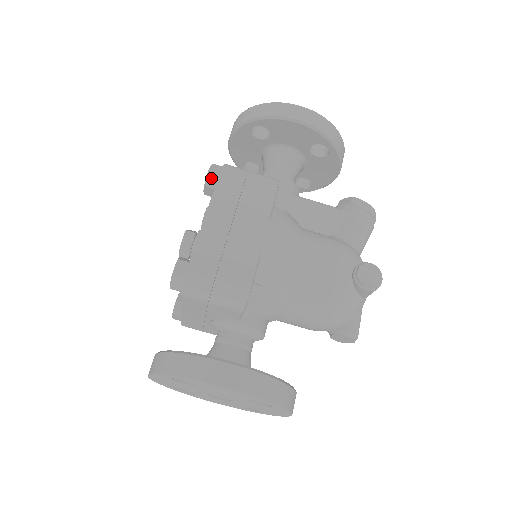
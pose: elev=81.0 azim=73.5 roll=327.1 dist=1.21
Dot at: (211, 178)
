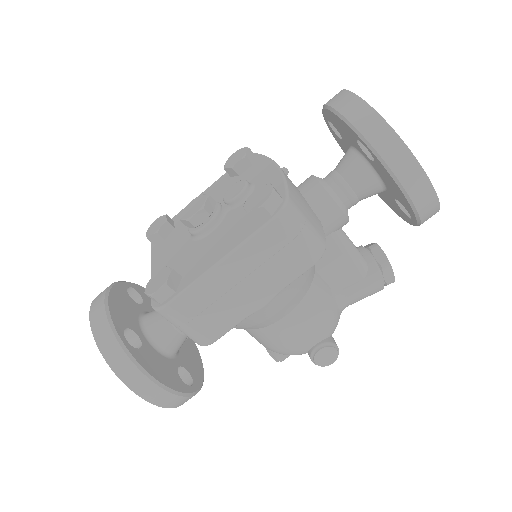
Dot at: (259, 213)
